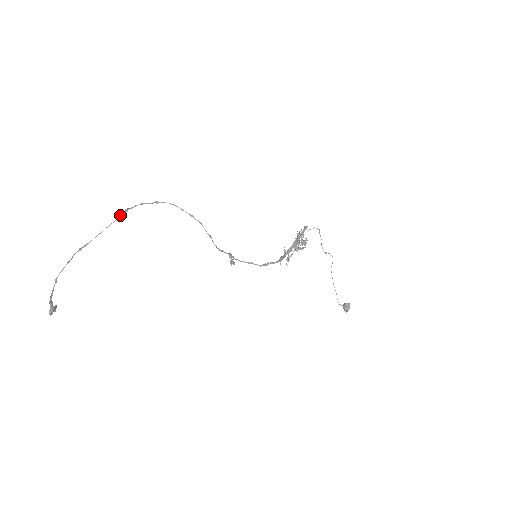
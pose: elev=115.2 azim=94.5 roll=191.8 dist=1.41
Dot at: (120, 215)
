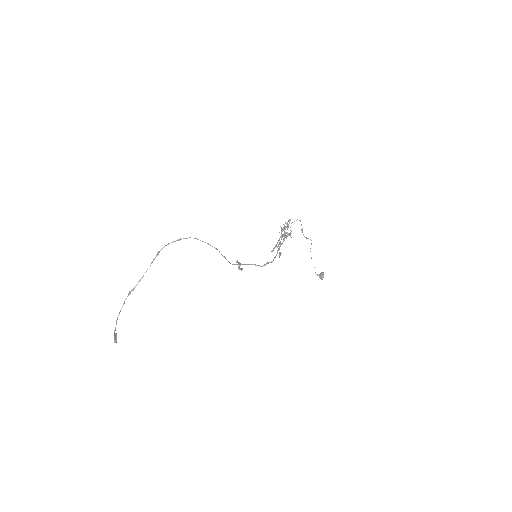
Dot at: (154, 259)
